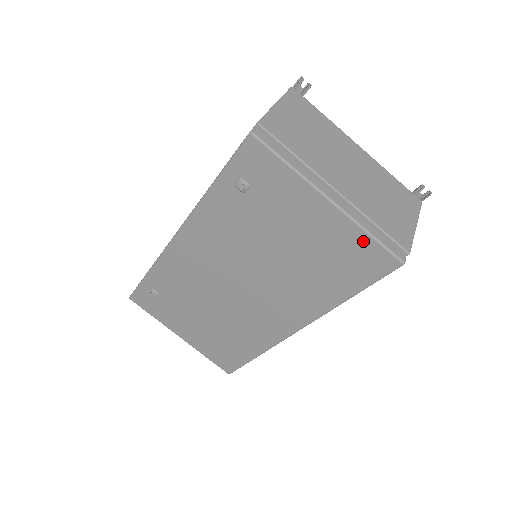
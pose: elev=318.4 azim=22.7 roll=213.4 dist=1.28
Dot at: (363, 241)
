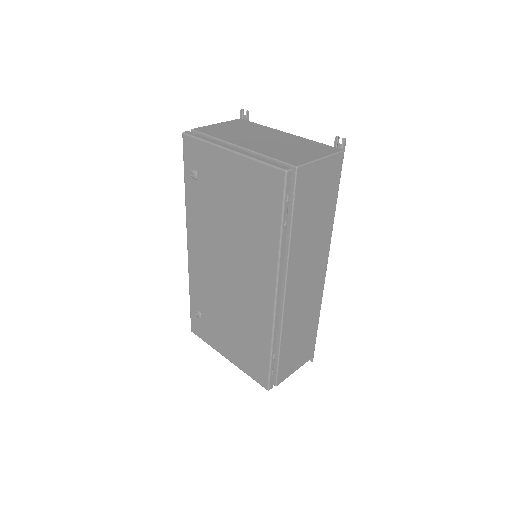
Dot at: (258, 169)
